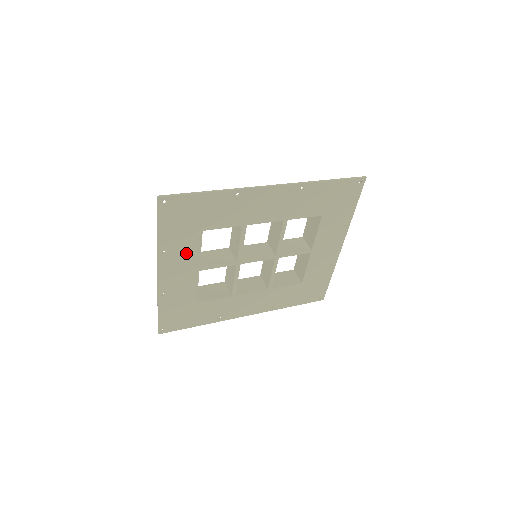
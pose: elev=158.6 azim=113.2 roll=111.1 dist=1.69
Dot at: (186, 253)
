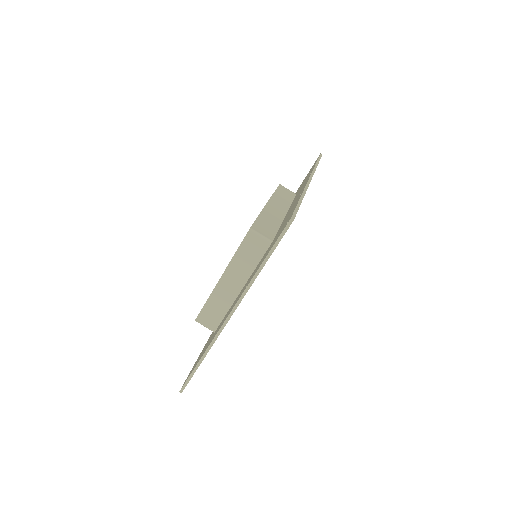
Dot at: occluded
